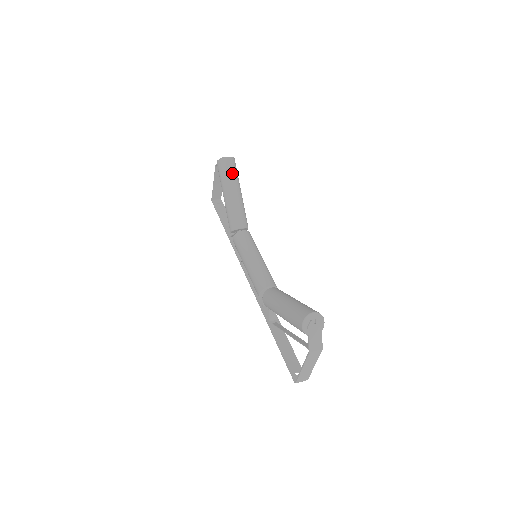
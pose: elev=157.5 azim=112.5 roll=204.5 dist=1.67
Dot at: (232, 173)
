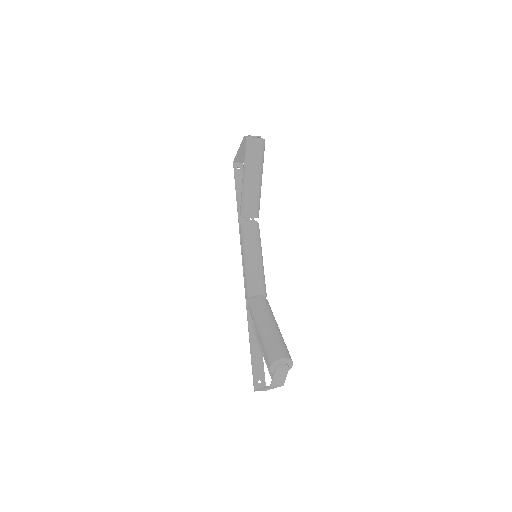
Dot at: (258, 157)
